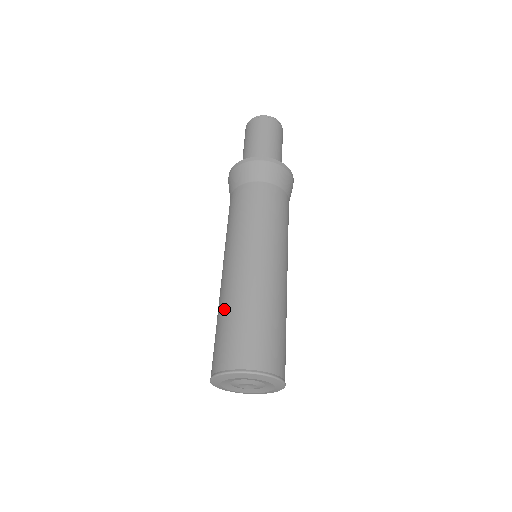
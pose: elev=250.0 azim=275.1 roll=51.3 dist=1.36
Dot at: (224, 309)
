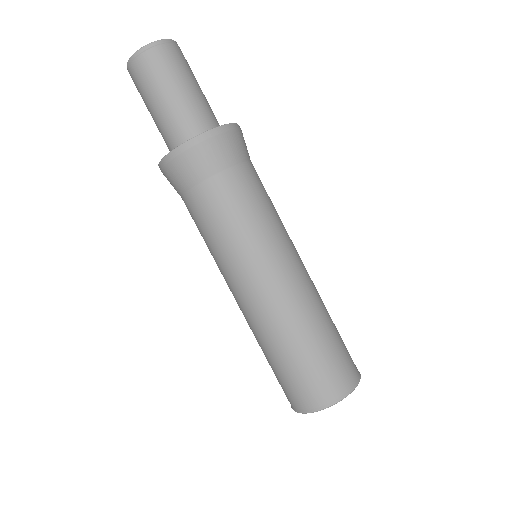
Dot at: (263, 350)
